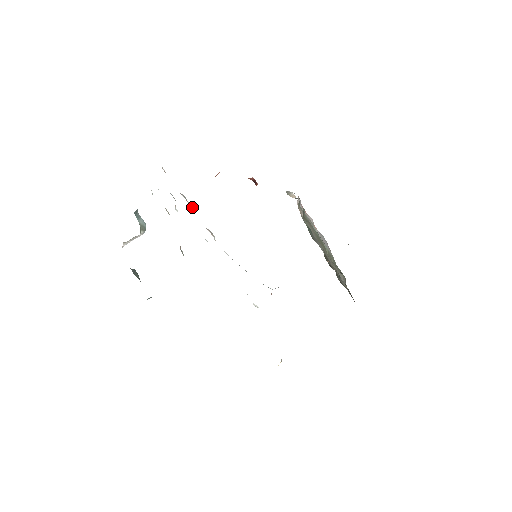
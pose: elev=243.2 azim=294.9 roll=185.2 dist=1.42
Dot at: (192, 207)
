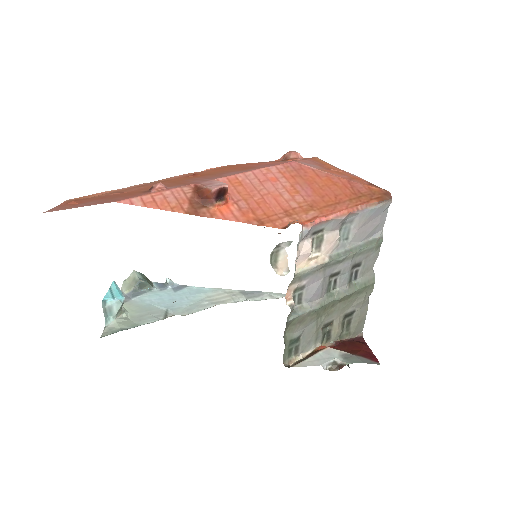
Dot at: occluded
